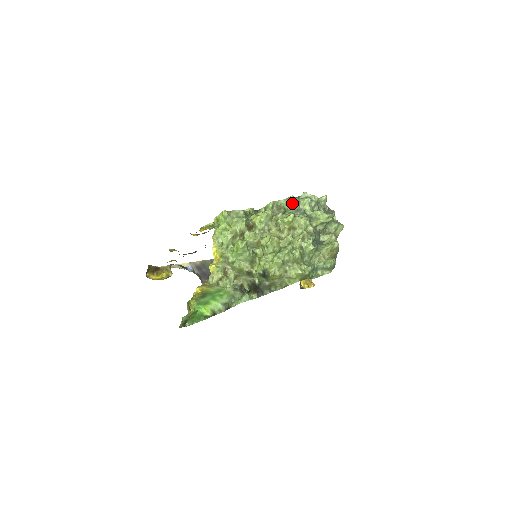
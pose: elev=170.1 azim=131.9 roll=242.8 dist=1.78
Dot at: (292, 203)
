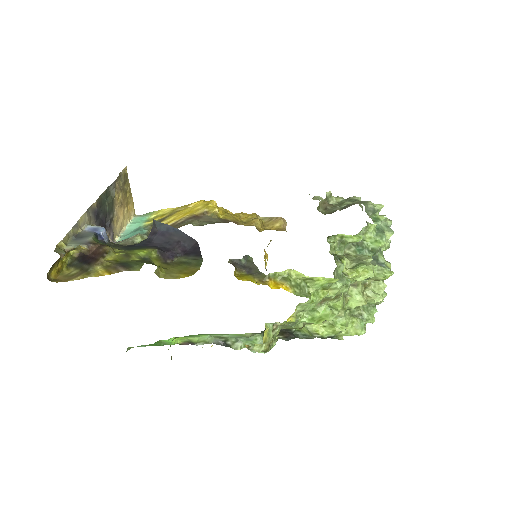
Dot at: (382, 242)
